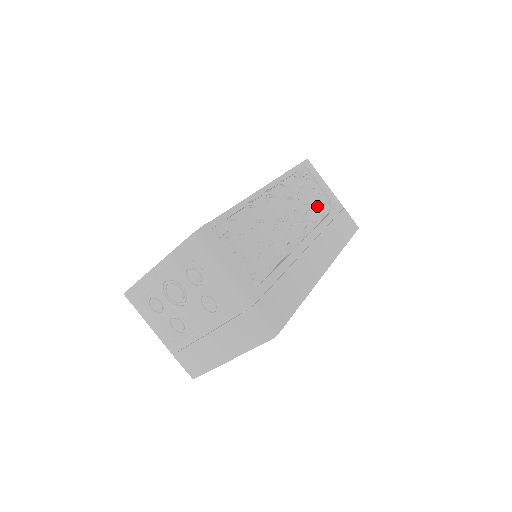
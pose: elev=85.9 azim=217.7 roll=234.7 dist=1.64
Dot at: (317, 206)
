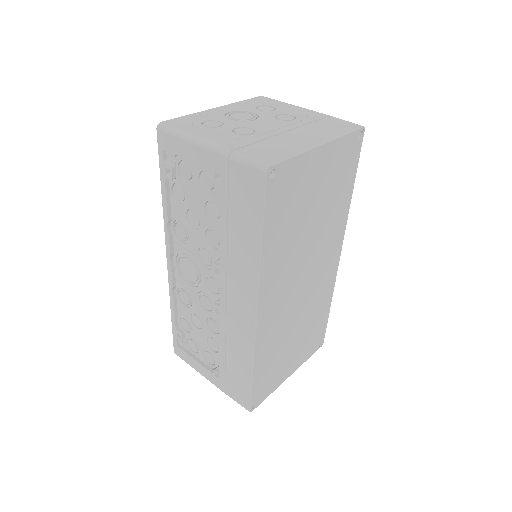
Dot at: occluded
